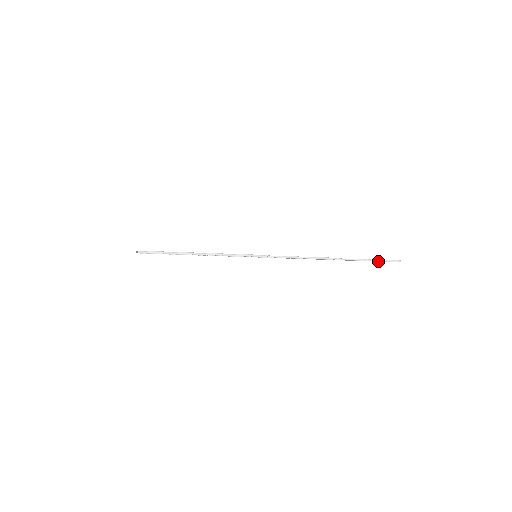
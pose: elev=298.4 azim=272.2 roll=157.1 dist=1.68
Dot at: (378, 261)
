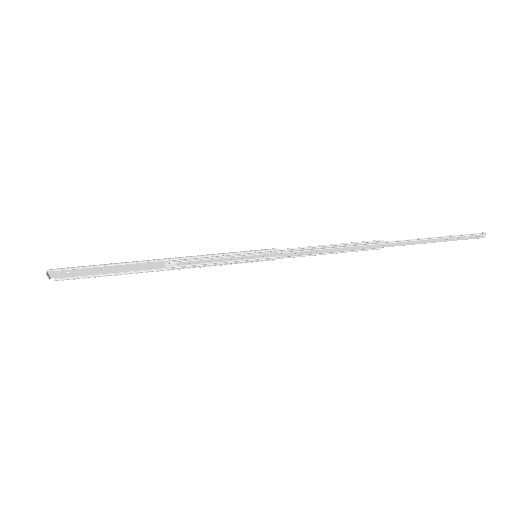
Dot at: (451, 239)
